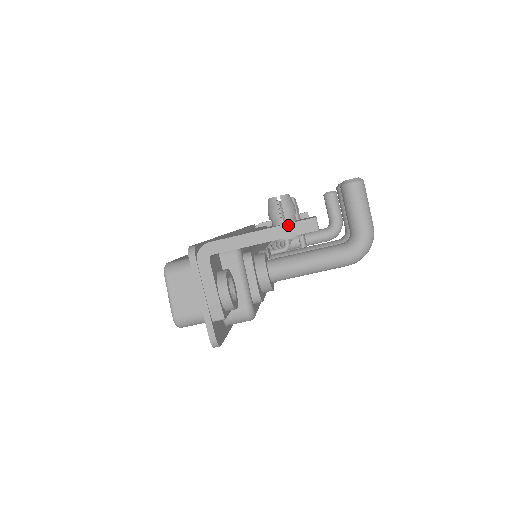
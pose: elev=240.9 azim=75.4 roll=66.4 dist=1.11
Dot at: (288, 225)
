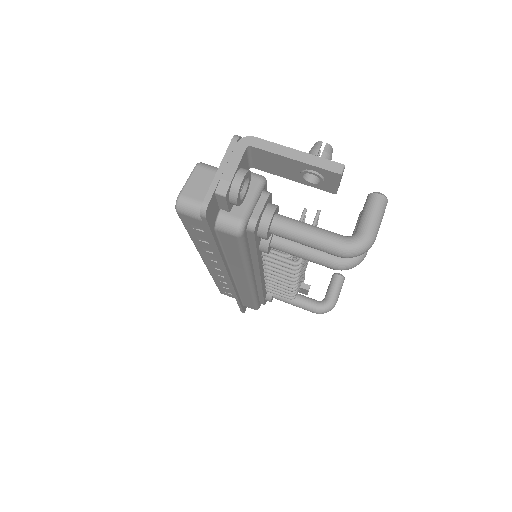
Dot at: (321, 158)
